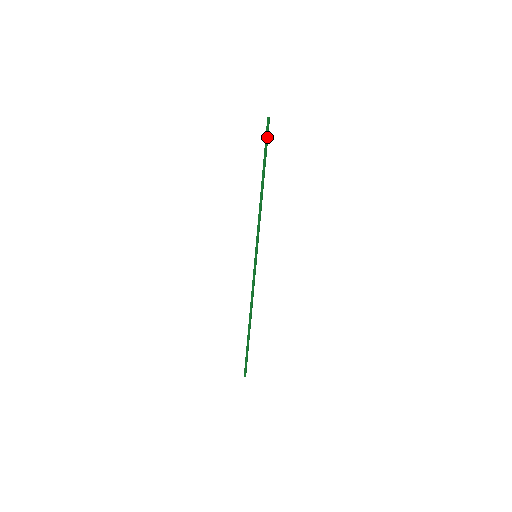
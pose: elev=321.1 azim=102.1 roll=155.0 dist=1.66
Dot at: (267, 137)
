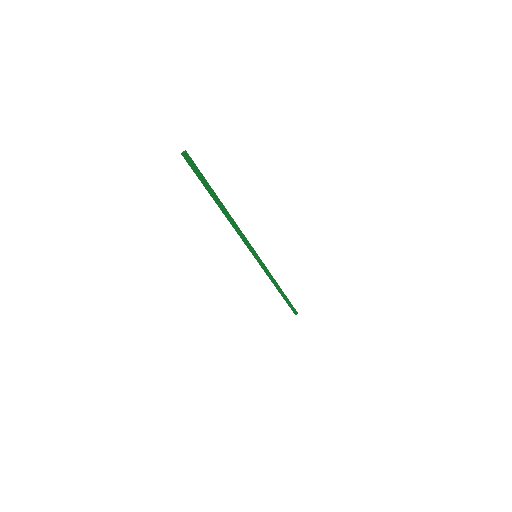
Dot at: occluded
